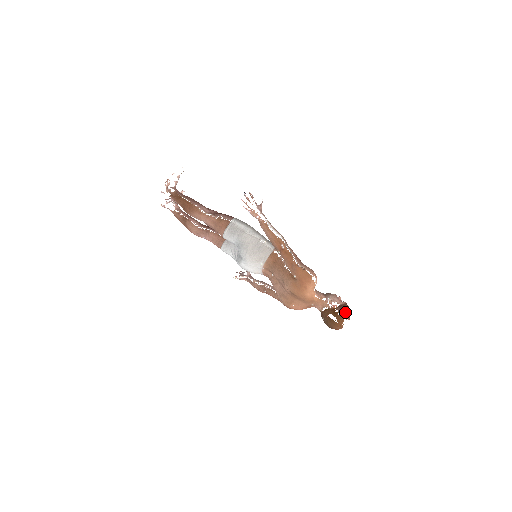
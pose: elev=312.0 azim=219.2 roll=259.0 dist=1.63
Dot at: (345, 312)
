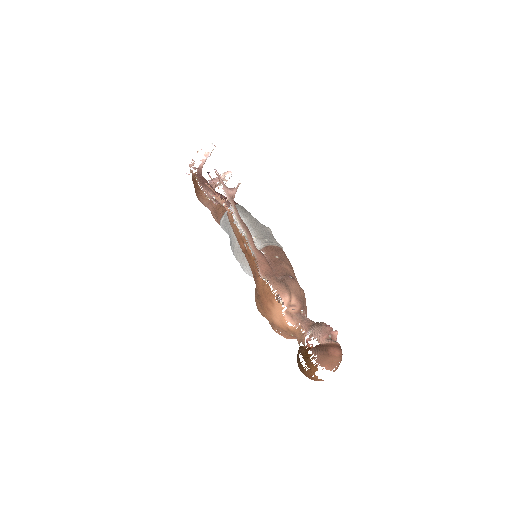
Dot at: (322, 357)
